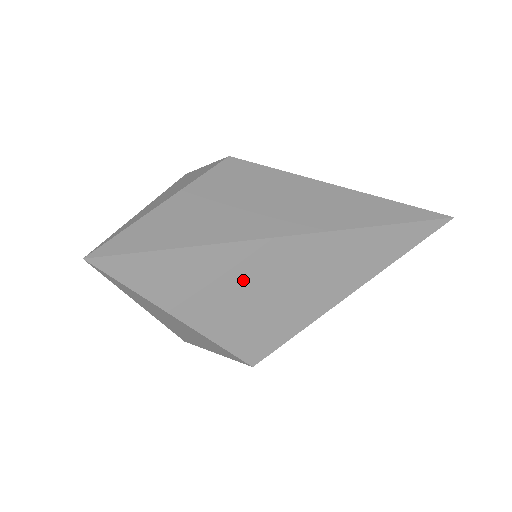
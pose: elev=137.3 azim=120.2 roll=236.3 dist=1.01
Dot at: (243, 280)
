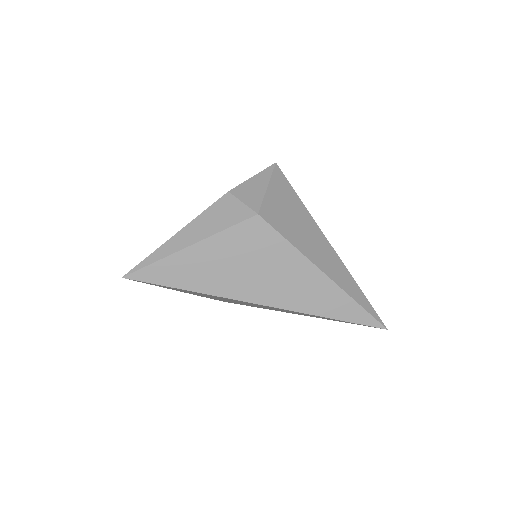
Dot at: (222, 298)
